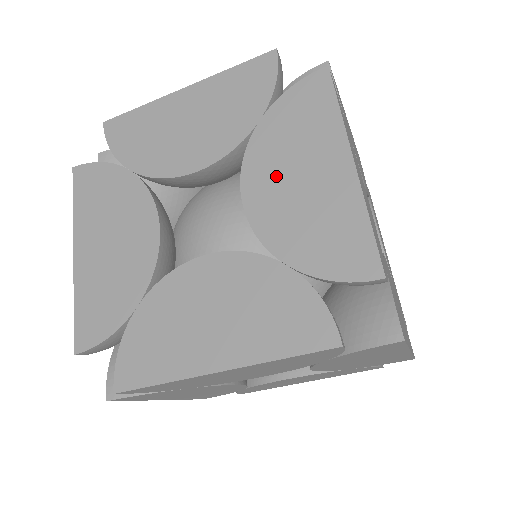
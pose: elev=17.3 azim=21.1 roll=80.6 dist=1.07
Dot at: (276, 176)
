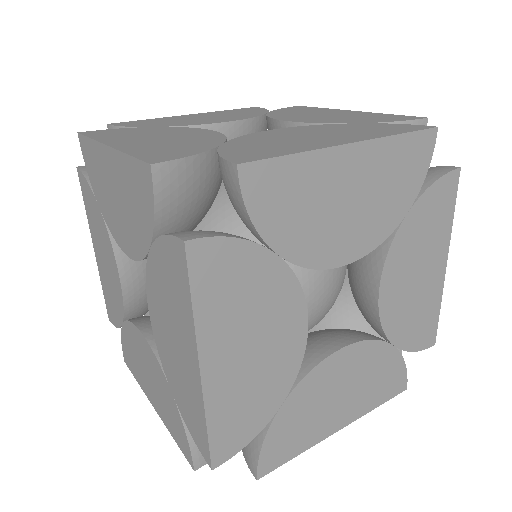
Dot at: (162, 319)
